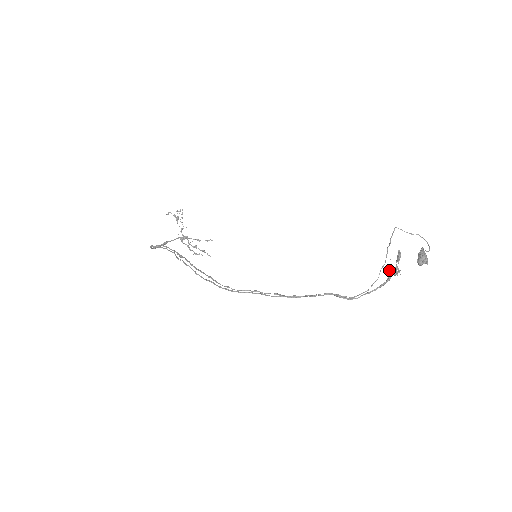
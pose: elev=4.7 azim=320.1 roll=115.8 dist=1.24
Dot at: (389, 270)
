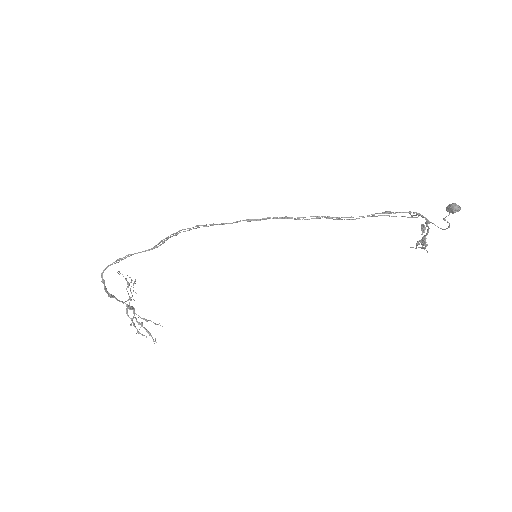
Dot at: (416, 244)
